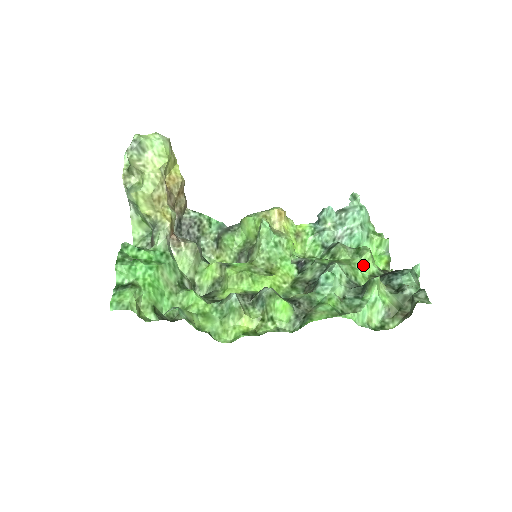
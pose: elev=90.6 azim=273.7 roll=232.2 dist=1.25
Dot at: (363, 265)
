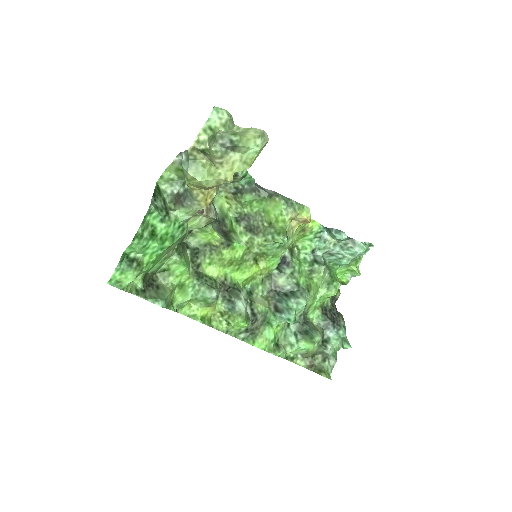
Dot at: (323, 298)
